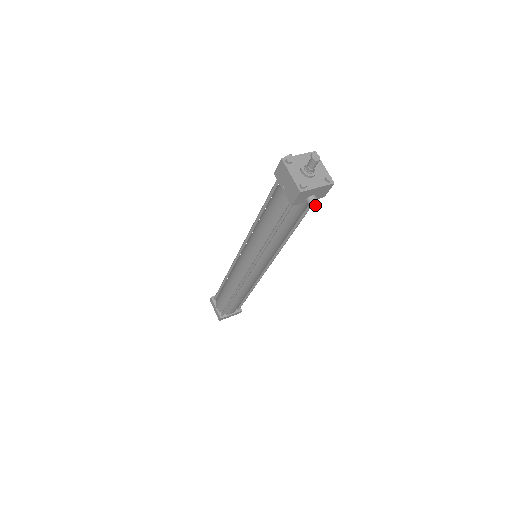
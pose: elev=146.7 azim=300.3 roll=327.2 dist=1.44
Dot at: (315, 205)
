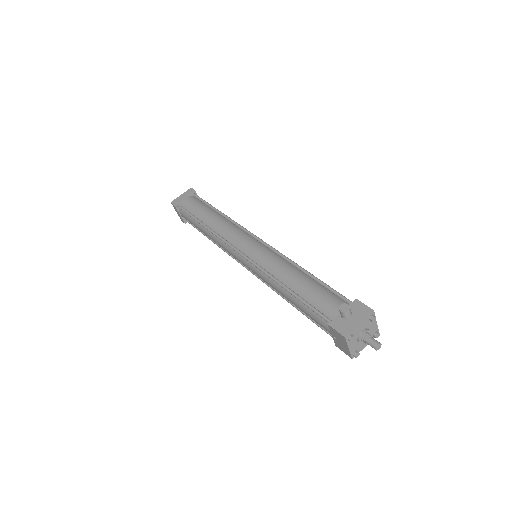
Dot at: occluded
